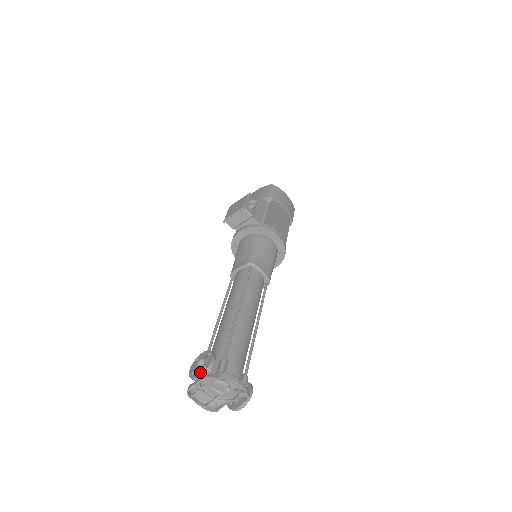
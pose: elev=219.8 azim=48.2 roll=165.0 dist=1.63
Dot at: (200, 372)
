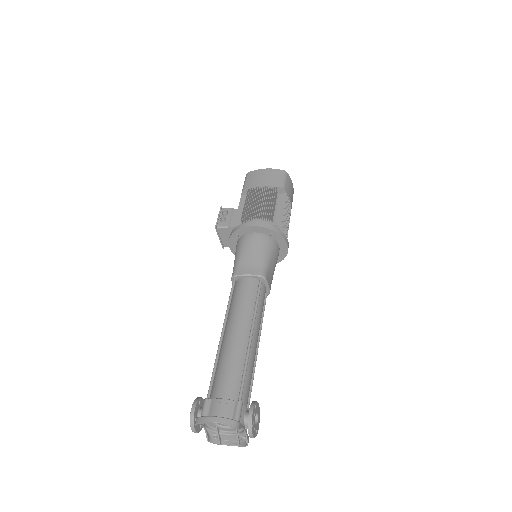
Dot at: (192, 425)
